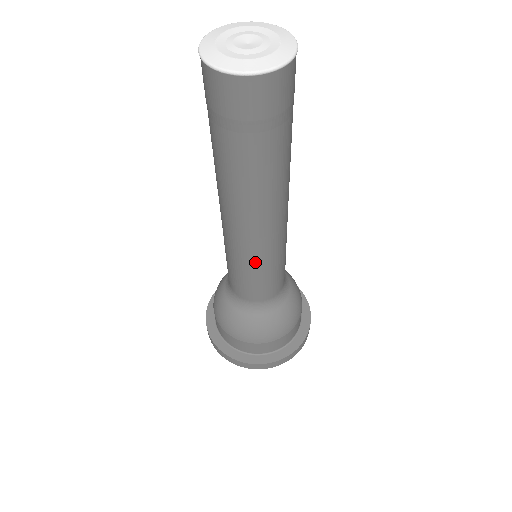
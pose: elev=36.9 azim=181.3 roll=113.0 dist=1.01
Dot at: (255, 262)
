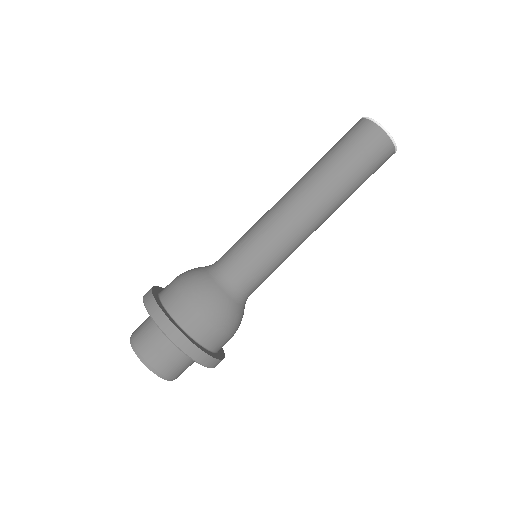
Dot at: (288, 254)
